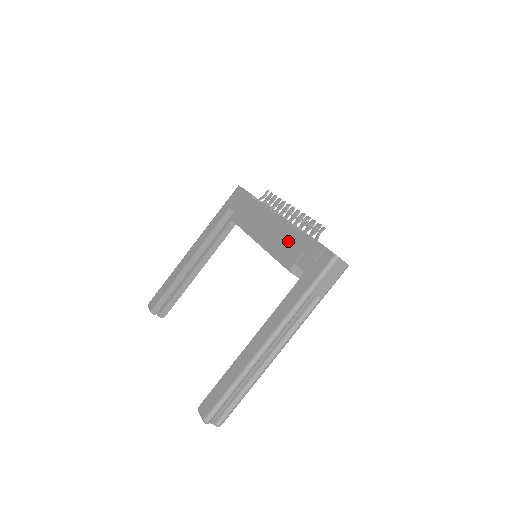
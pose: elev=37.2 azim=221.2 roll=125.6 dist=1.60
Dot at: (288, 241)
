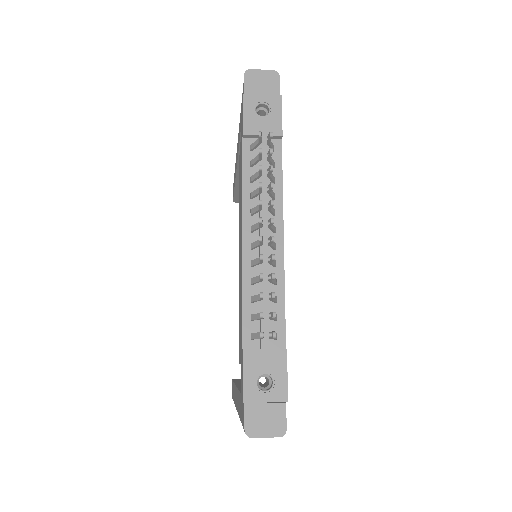
Dot at: (240, 315)
